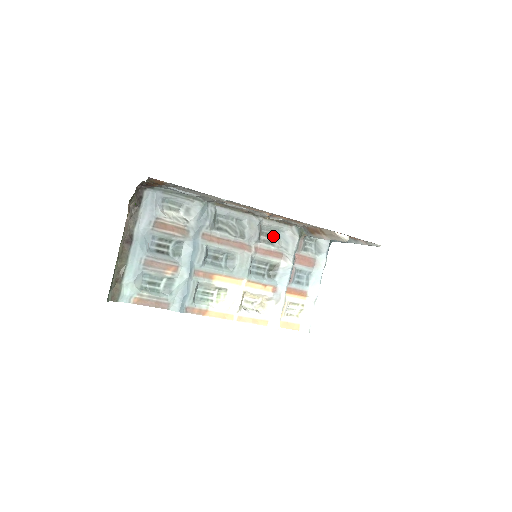
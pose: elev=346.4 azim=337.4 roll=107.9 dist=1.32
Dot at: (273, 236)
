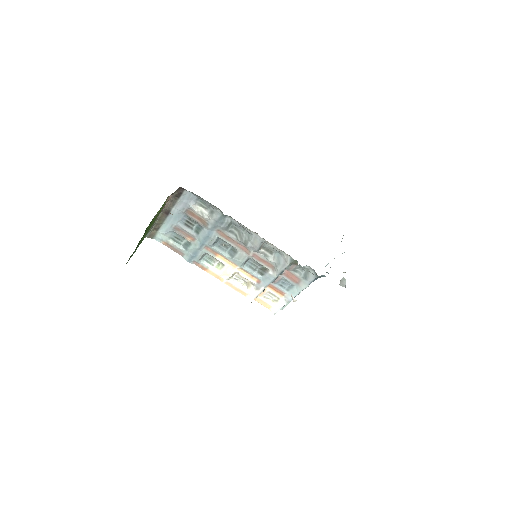
Dot at: (272, 253)
